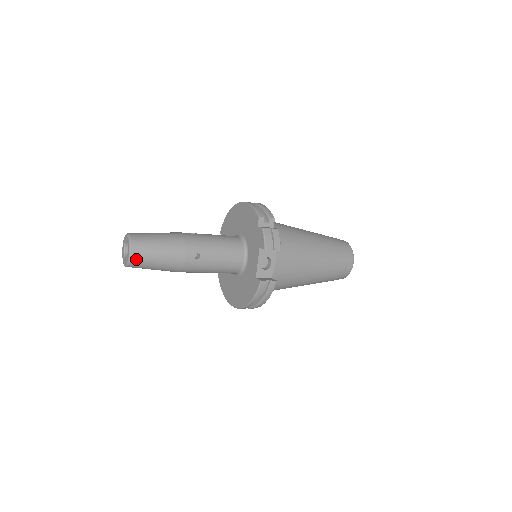
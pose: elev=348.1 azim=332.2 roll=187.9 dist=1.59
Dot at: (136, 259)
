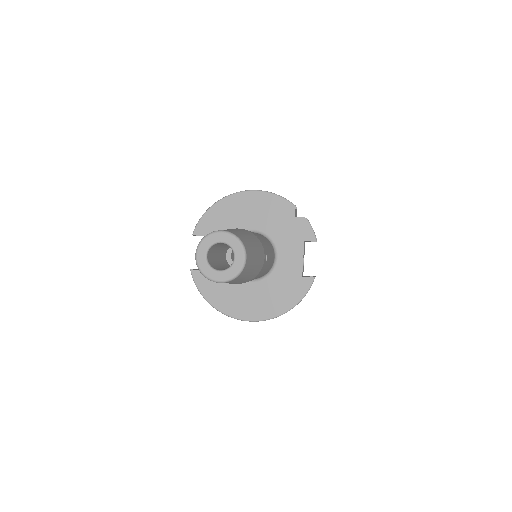
Dot at: (246, 267)
